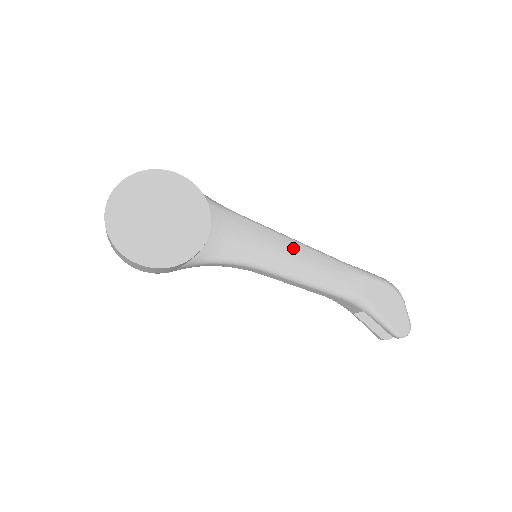
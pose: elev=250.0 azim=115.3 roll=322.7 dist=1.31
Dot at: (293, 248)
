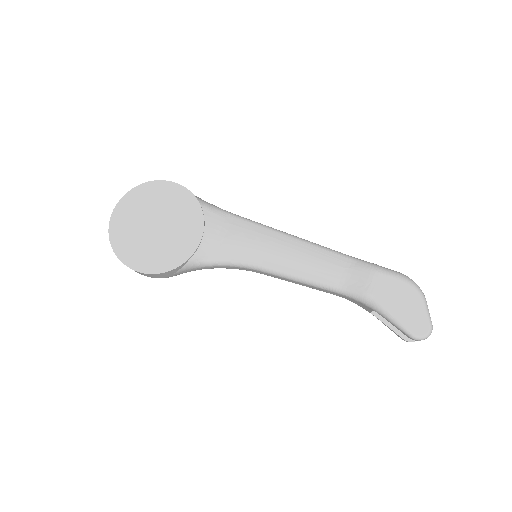
Dot at: (291, 245)
